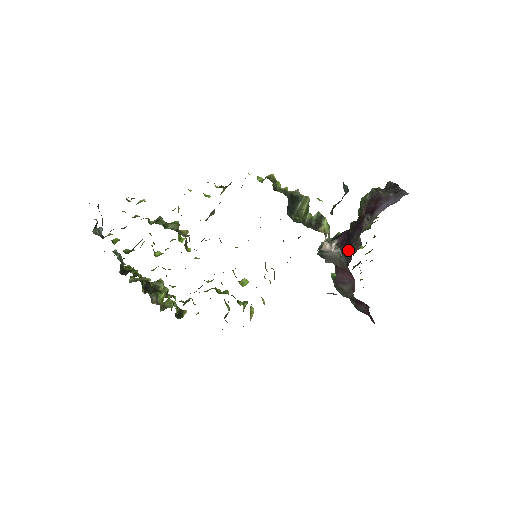
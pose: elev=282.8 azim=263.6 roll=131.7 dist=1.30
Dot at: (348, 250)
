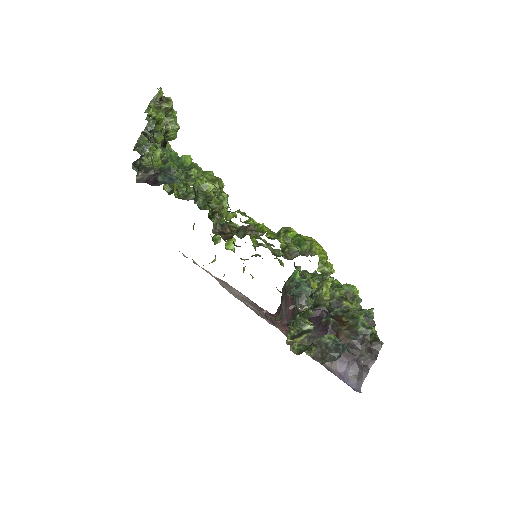
Dot at: occluded
